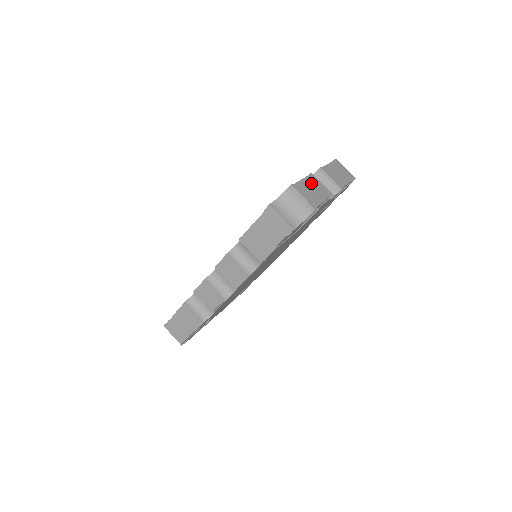
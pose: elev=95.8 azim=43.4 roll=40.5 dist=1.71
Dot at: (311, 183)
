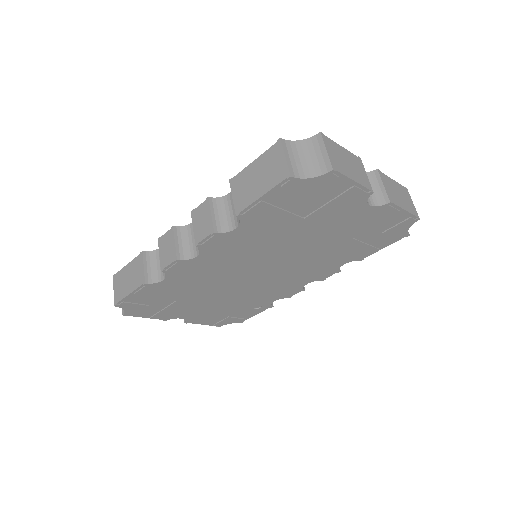
Dot at: (351, 159)
